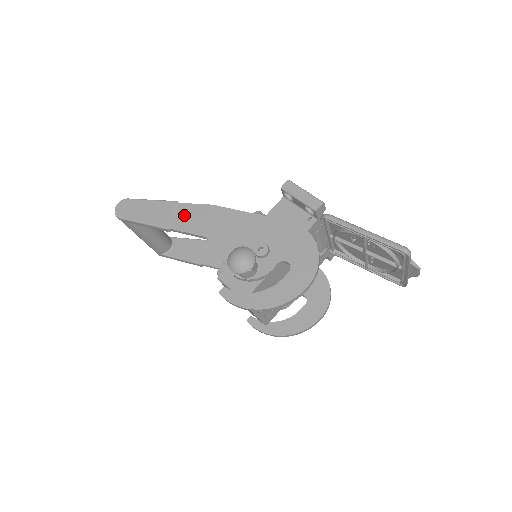
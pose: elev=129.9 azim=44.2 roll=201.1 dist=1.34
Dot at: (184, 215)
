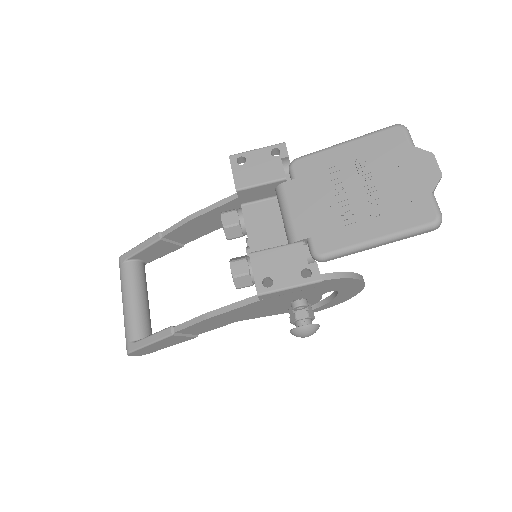
Dot at: (194, 331)
